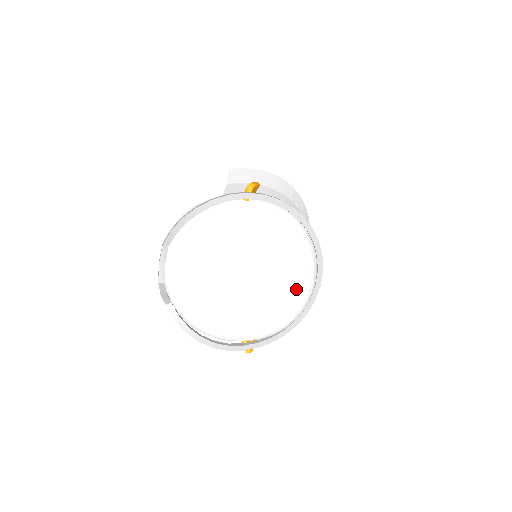
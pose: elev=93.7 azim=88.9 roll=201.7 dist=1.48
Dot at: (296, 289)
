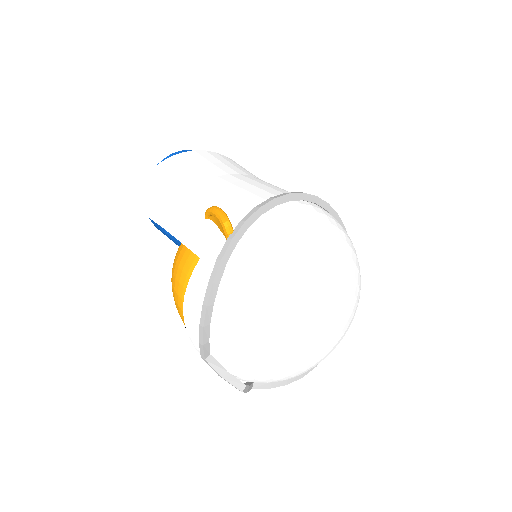
Dot at: (353, 263)
